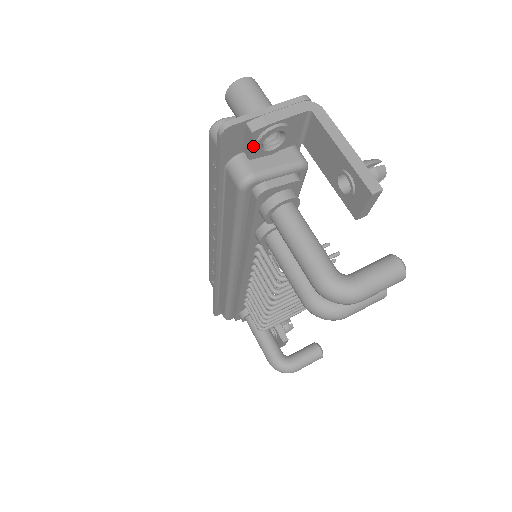
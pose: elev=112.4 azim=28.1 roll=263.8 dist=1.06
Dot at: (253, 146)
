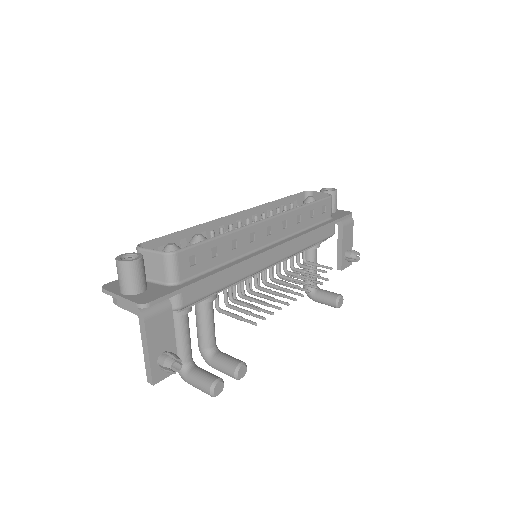
Dot at: occluded
